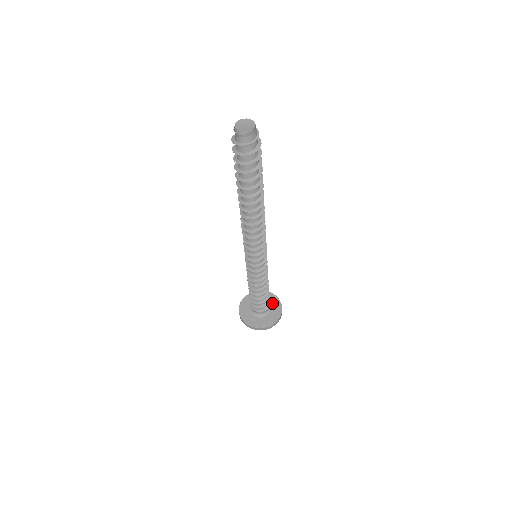
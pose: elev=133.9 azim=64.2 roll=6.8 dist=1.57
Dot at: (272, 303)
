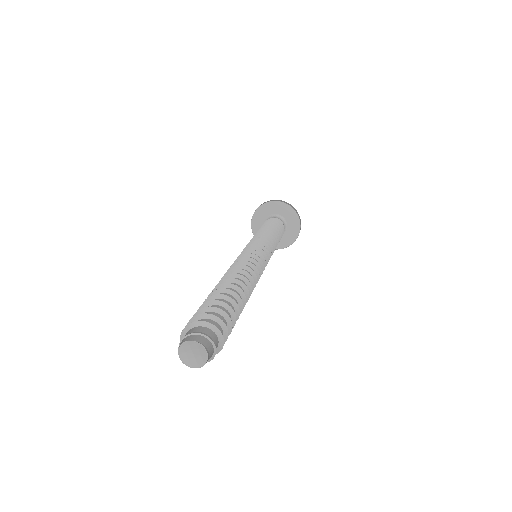
Dot at: (290, 231)
